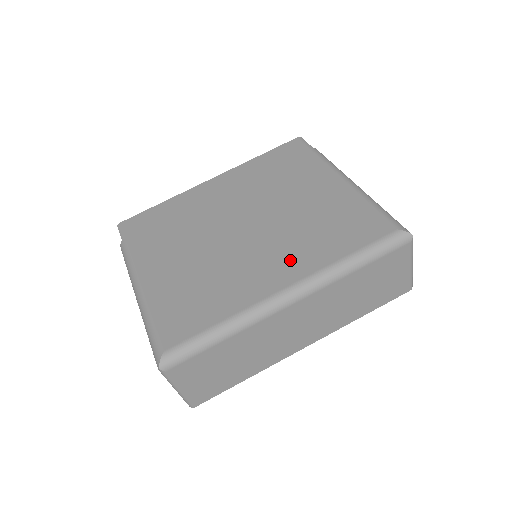
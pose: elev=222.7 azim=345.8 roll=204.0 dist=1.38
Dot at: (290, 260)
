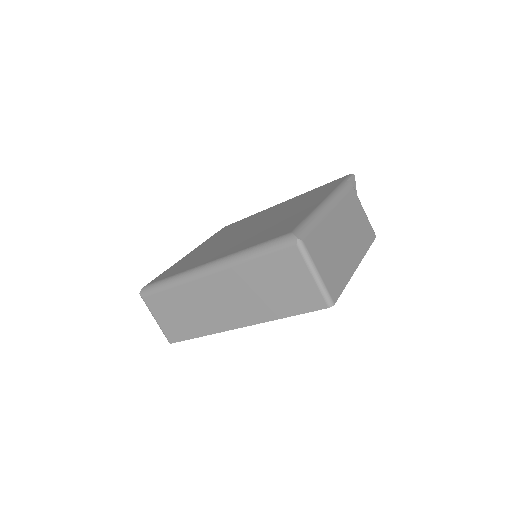
Dot at: (232, 248)
